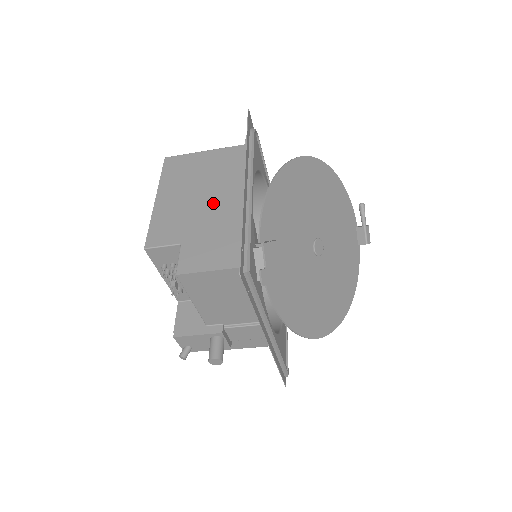
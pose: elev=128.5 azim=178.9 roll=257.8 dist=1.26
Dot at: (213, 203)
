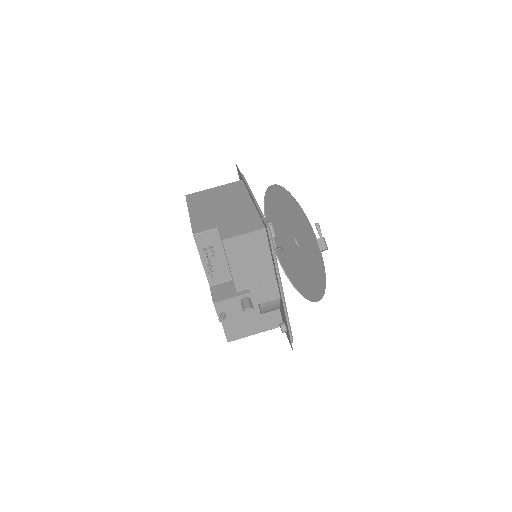
Dot at: (231, 207)
